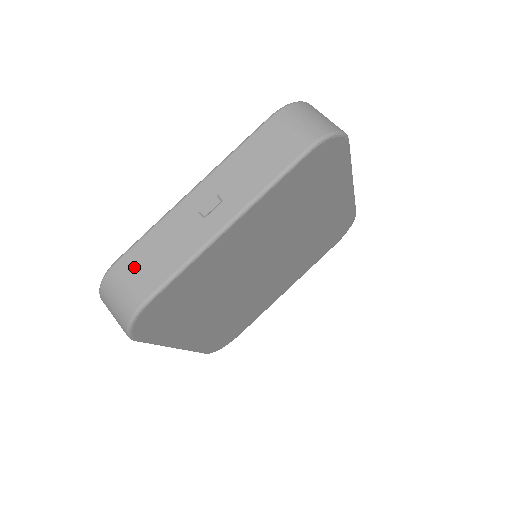
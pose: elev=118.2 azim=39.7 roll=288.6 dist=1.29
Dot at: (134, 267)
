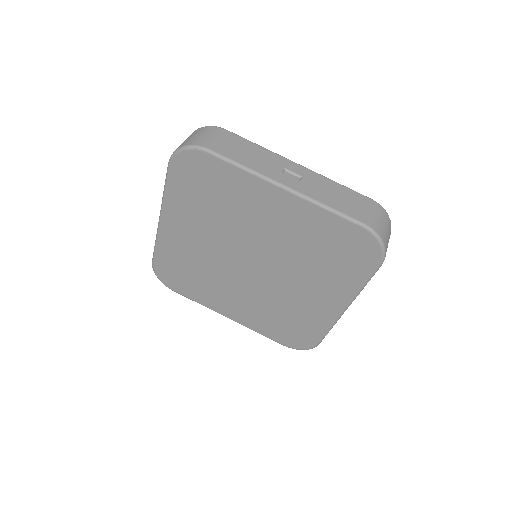
Dot at: occluded
